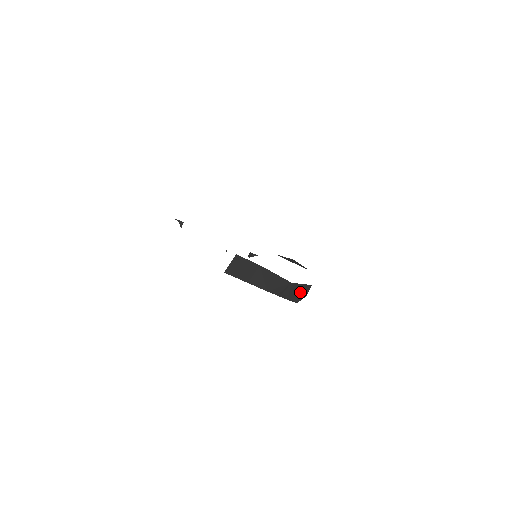
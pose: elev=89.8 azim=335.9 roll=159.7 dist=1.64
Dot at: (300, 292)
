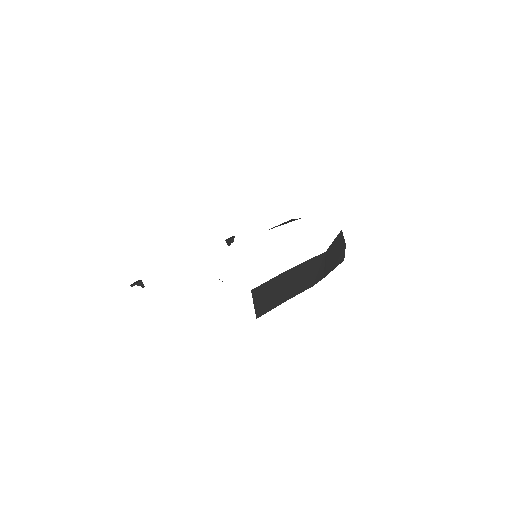
Dot at: (338, 249)
